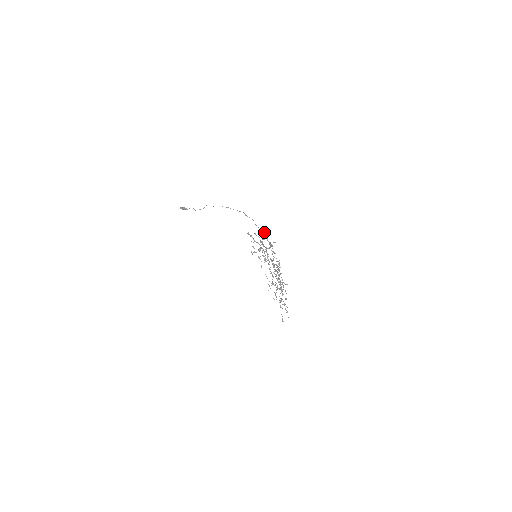
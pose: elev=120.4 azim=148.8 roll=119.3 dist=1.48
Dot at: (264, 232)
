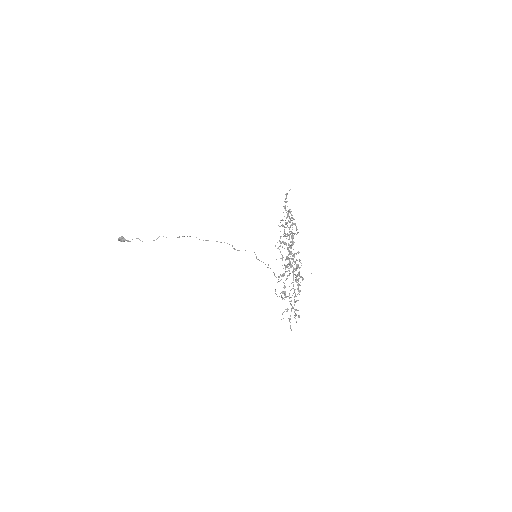
Dot at: occluded
